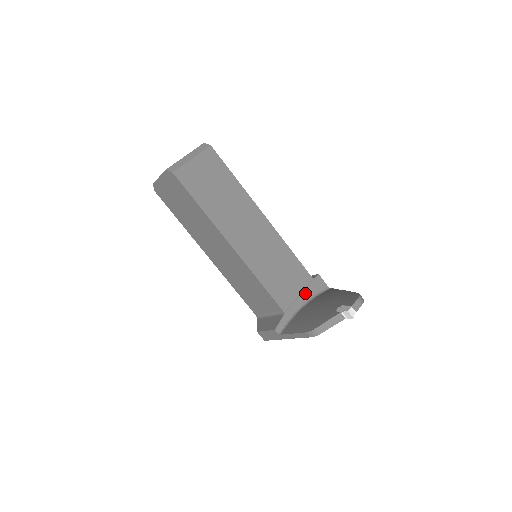
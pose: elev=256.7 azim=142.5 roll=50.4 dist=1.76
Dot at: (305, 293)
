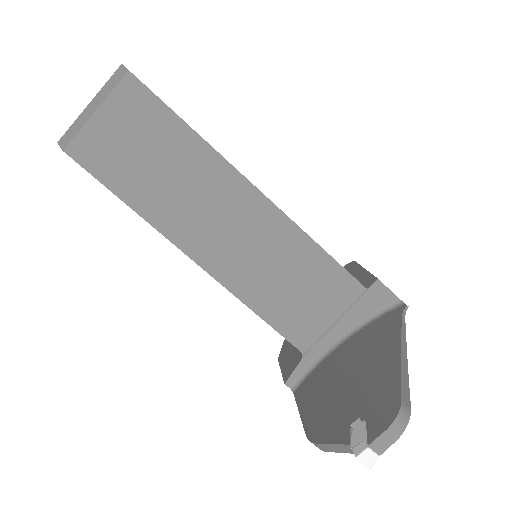
Dot at: (347, 317)
